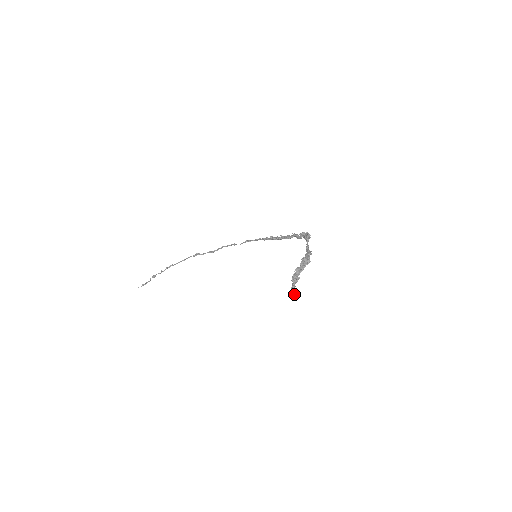
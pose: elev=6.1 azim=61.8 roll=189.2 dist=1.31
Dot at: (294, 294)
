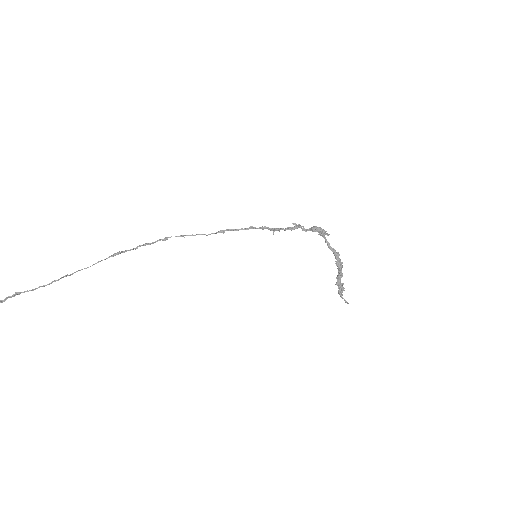
Dot at: occluded
